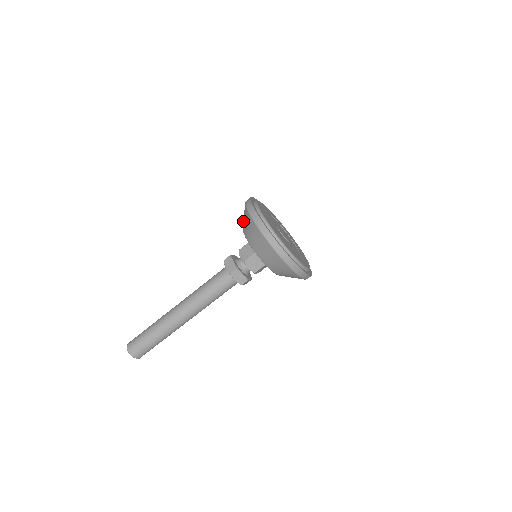
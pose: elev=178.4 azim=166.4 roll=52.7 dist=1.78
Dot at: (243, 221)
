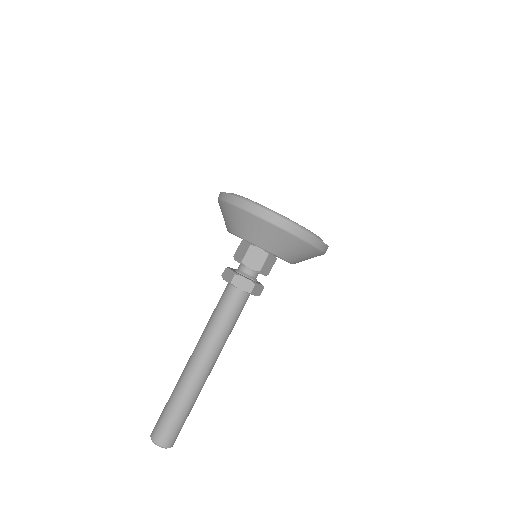
Dot at: (241, 229)
